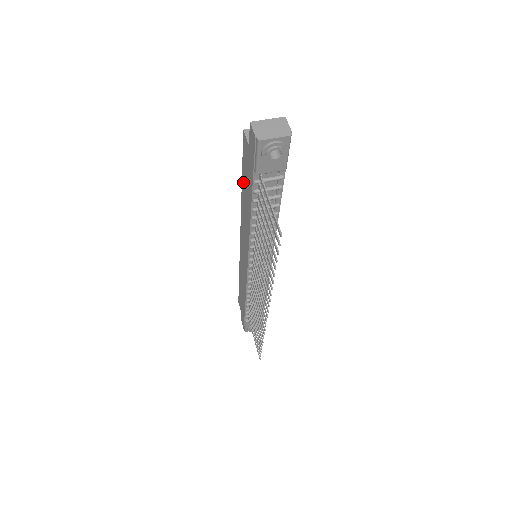
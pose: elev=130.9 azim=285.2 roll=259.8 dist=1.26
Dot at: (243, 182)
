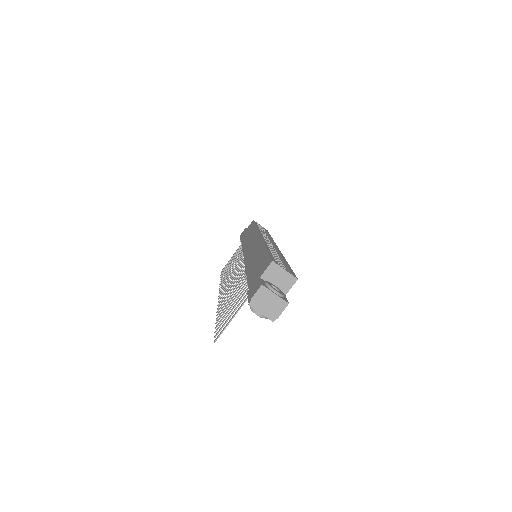
Dot at: (263, 253)
